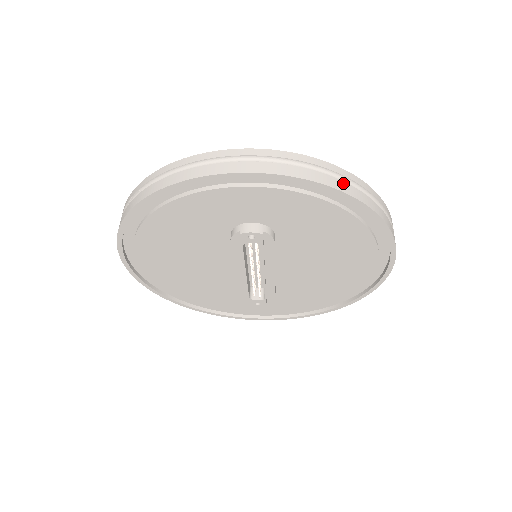
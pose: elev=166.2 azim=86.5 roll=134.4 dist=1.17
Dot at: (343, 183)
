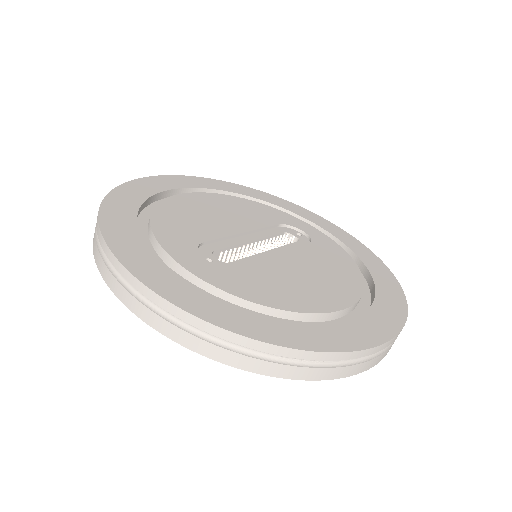
Dot at: (234, 355)
